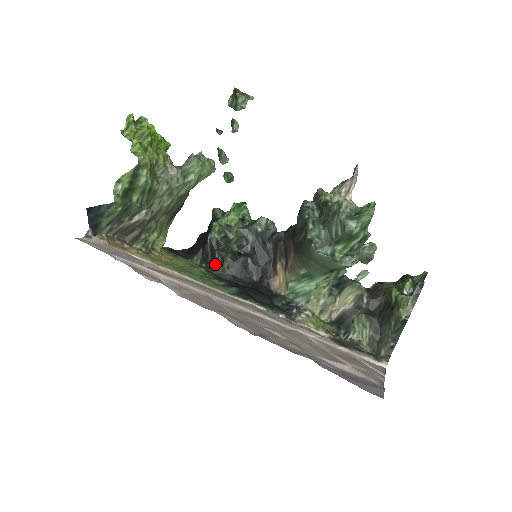
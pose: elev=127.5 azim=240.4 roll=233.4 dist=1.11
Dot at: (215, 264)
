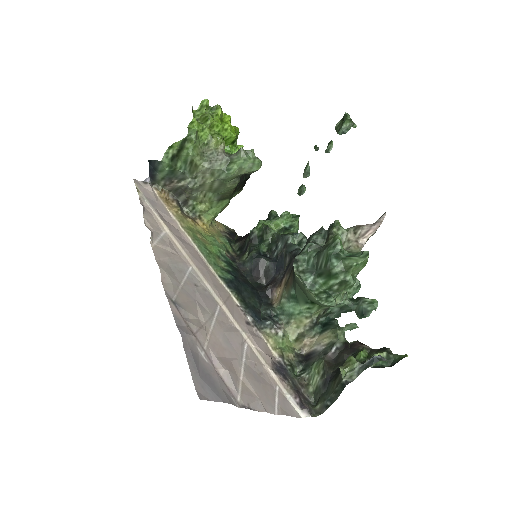
Dot at: (243, 255)
